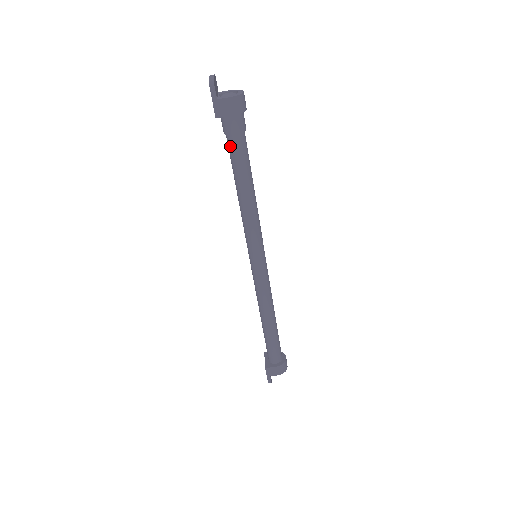
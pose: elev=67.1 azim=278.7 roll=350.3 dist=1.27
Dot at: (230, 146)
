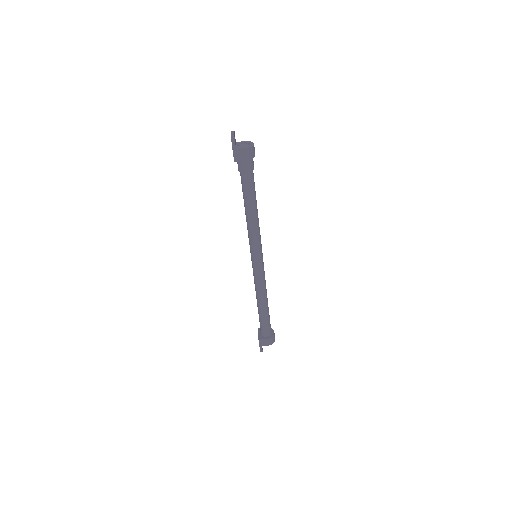
Dot at: (242, 180)
